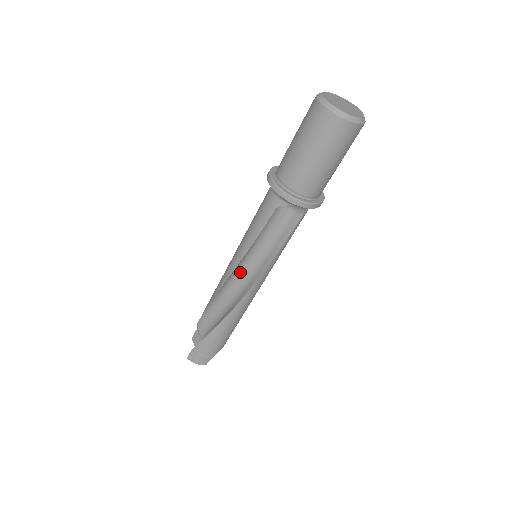
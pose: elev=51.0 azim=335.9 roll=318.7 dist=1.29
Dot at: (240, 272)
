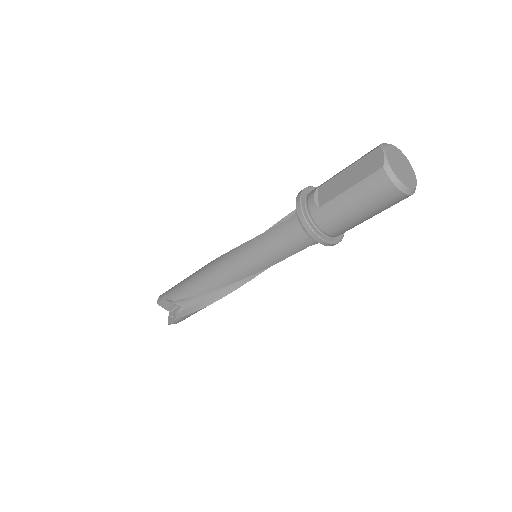
Dot at: occluded
